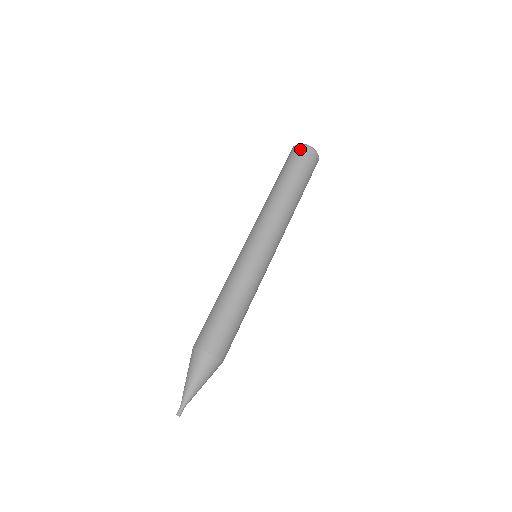
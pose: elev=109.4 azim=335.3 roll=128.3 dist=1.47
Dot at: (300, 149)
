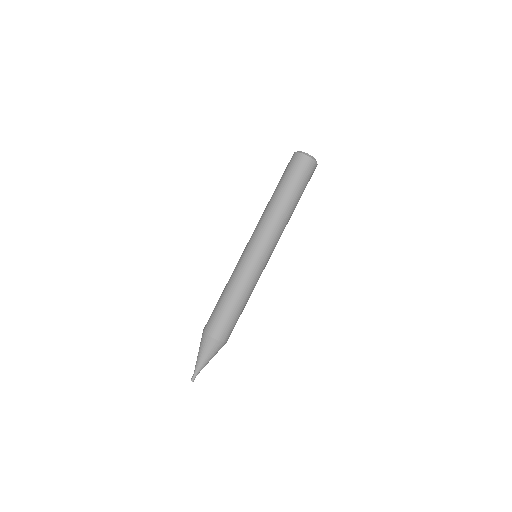
Dot at: (300, 158)
